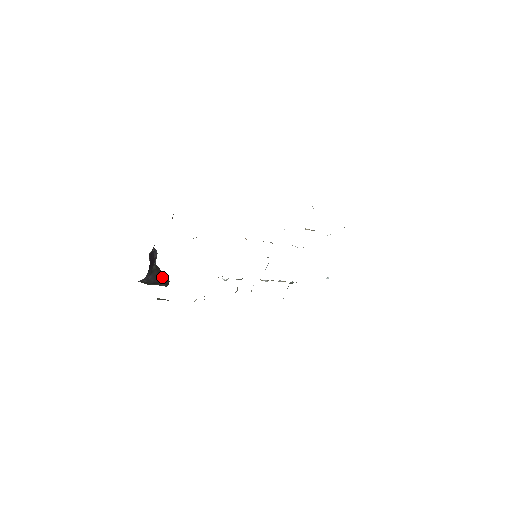
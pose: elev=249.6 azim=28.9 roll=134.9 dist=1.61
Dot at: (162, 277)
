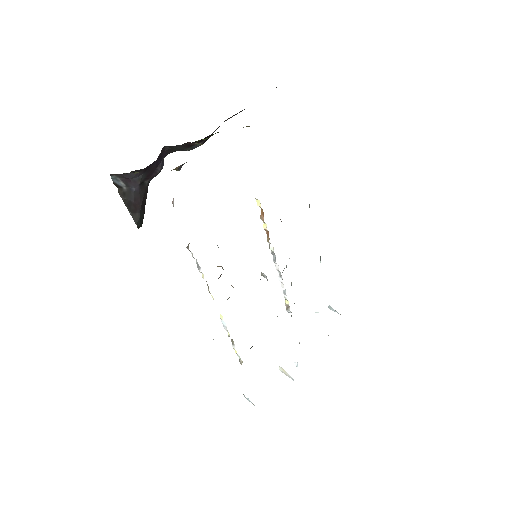
Dot at: (142, 207)
